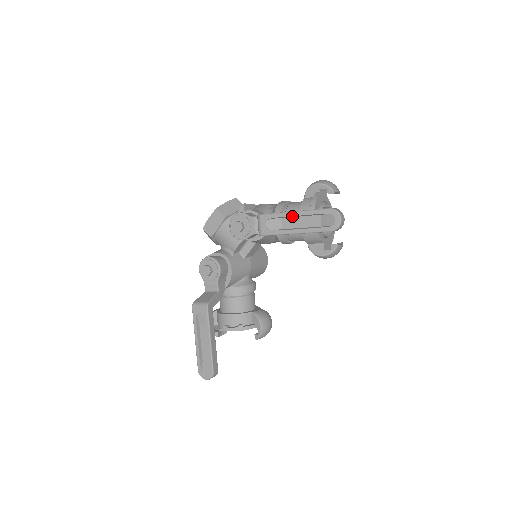
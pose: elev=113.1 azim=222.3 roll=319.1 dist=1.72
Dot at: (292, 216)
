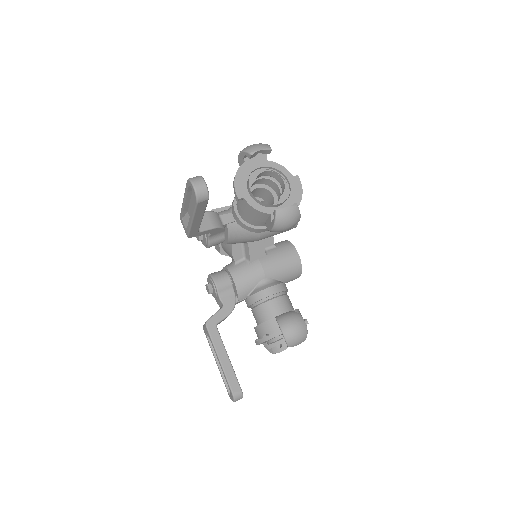
Dot at: (185, 205)
